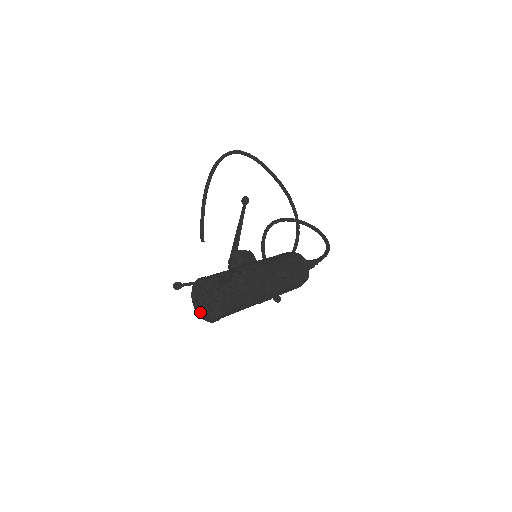
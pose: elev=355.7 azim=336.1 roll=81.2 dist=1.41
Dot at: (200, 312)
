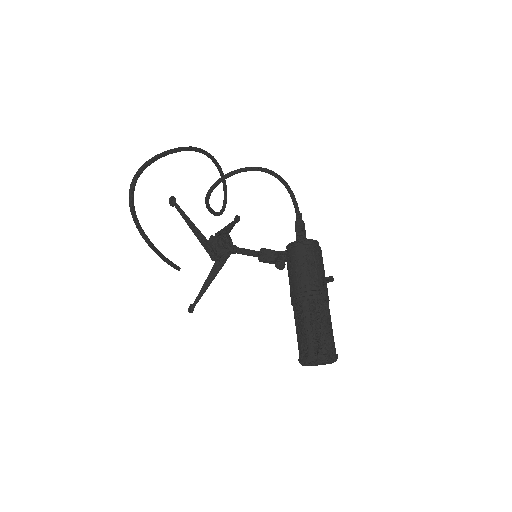
Dot at: occluded
